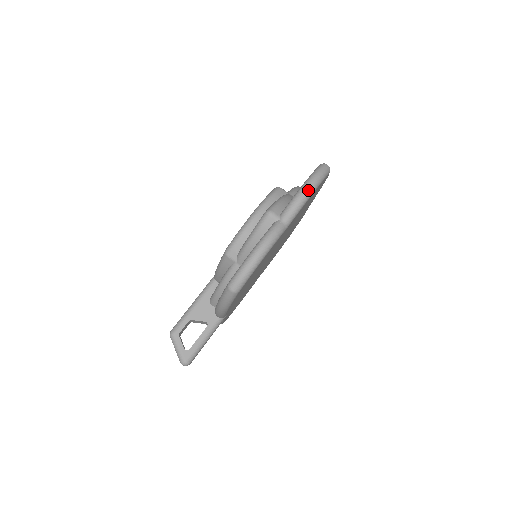
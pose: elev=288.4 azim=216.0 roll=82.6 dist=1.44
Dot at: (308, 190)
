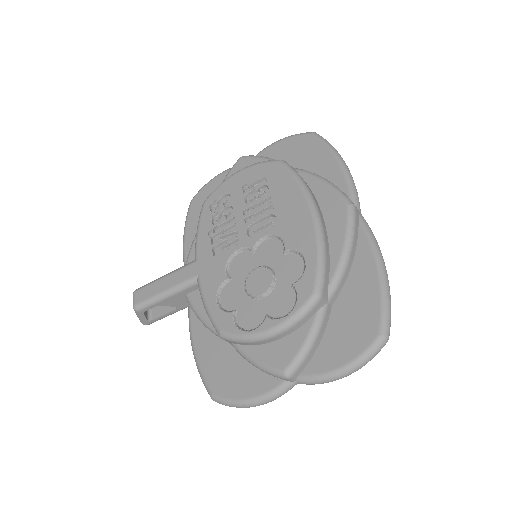
Dot at: occluded
